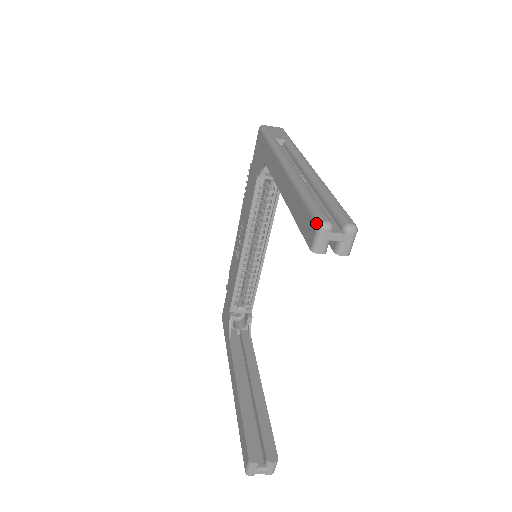
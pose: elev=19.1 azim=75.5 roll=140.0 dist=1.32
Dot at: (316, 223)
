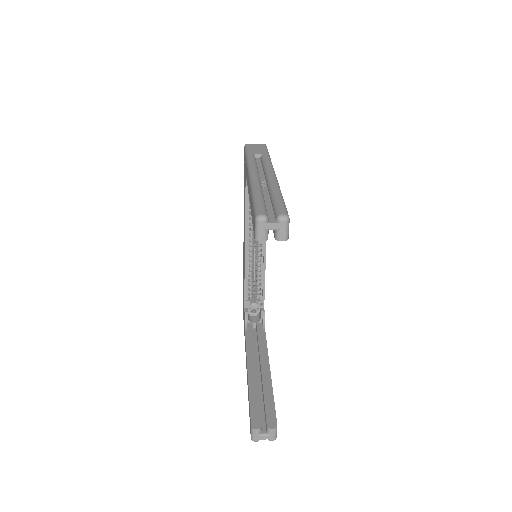
Dot at: (254, 217)
